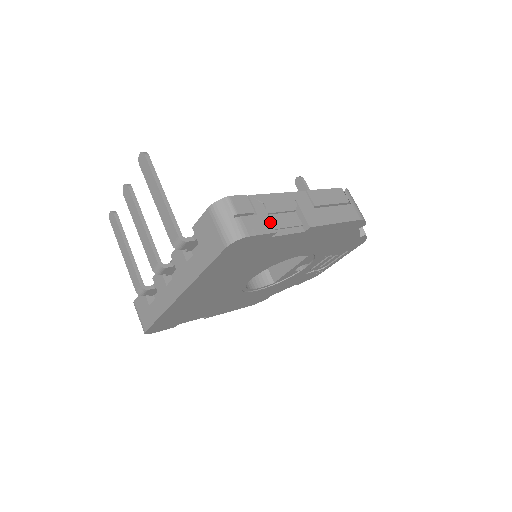
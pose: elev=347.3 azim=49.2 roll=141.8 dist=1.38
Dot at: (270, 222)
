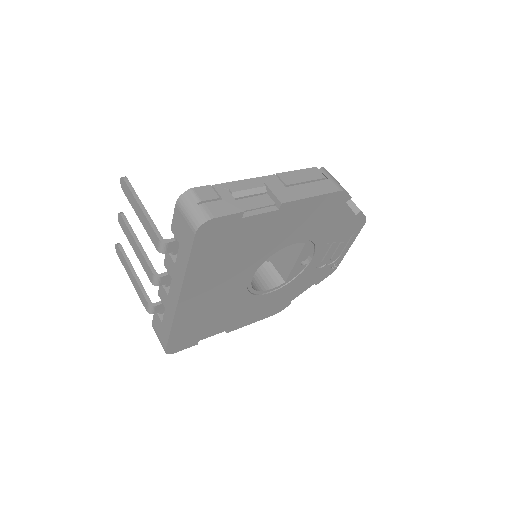
Dot at: (237, 204)
